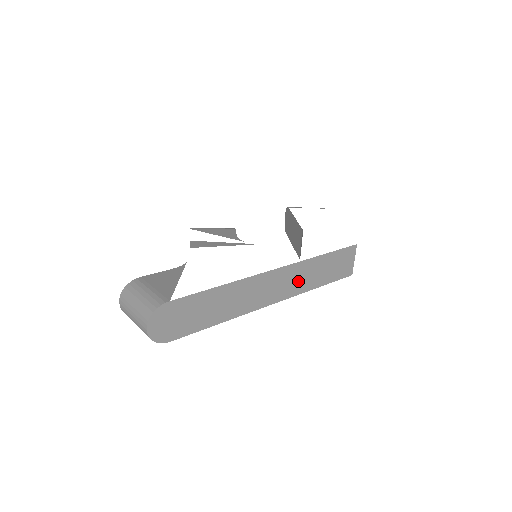
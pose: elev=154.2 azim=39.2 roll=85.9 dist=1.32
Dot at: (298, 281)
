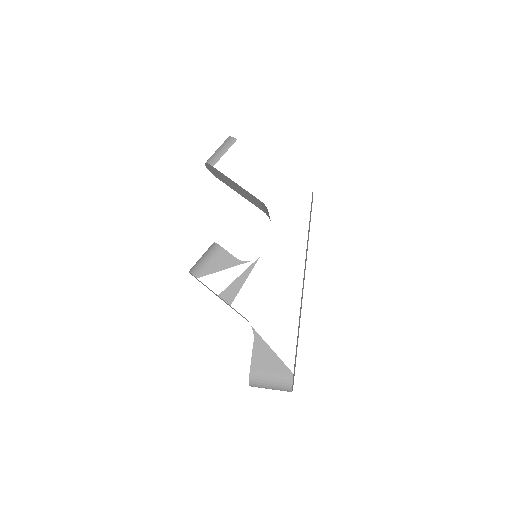
Dot at: occluded
